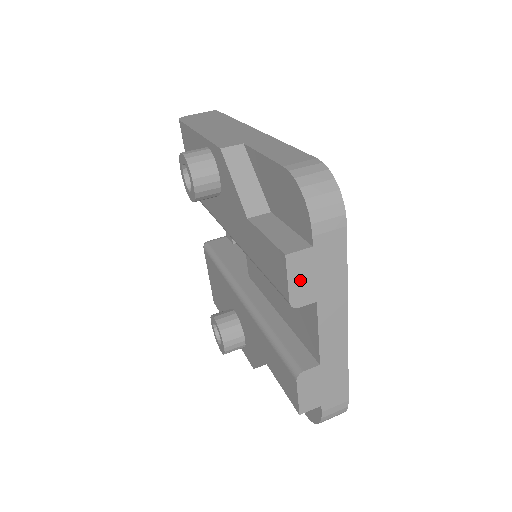
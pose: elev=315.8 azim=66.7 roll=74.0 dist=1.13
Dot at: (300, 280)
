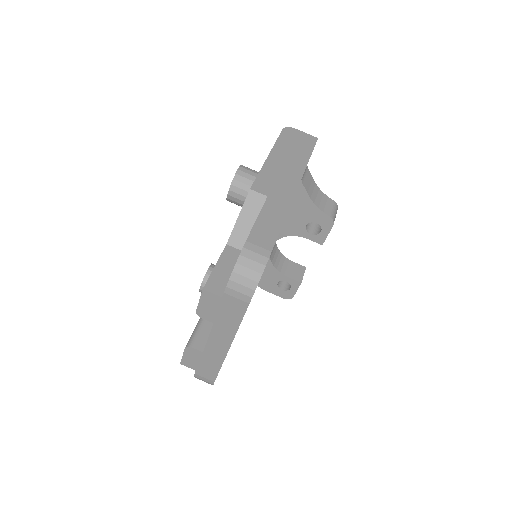
Dot at: (207, 306)
